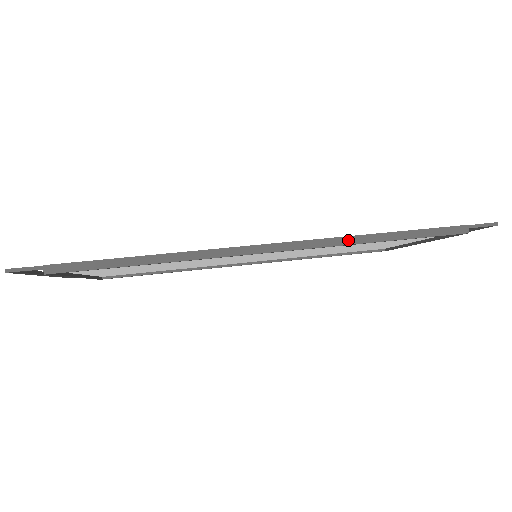
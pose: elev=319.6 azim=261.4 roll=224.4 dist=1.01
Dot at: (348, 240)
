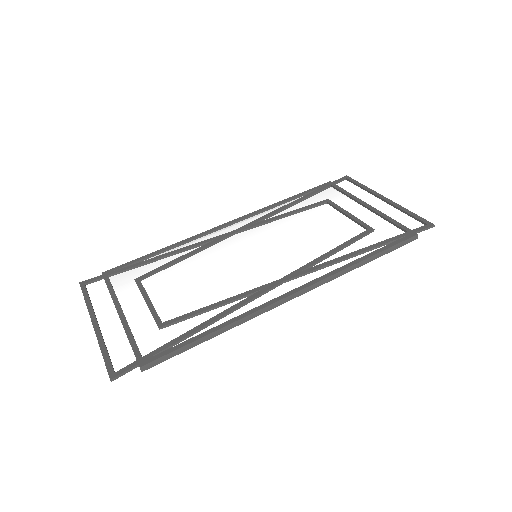
Dot at: (345, 271)
